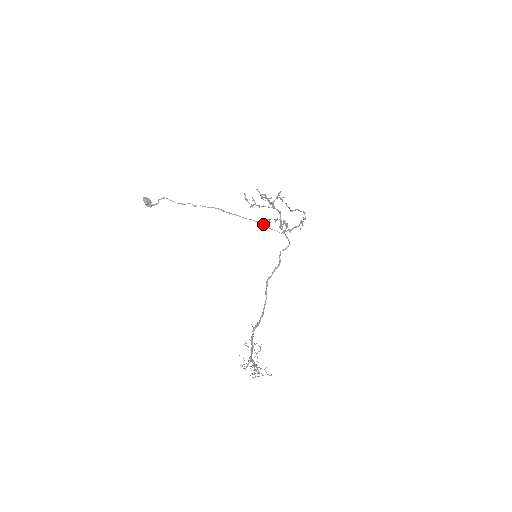
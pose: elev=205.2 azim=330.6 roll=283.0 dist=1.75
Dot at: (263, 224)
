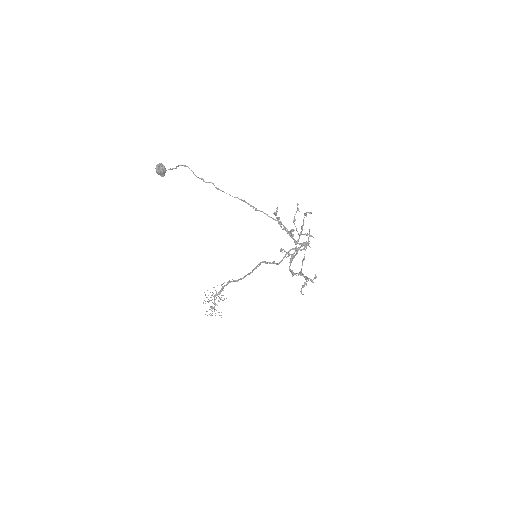
Dot at: (286, 228)
